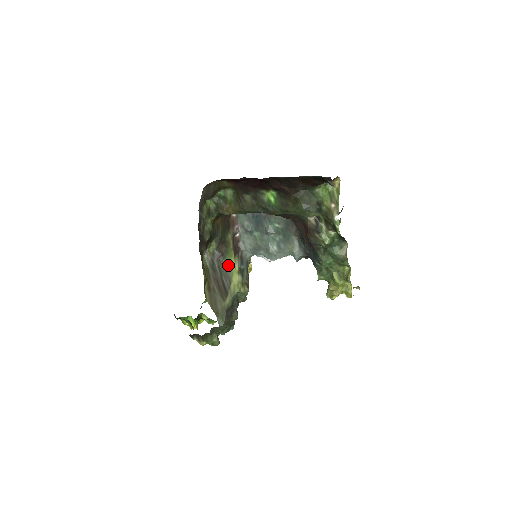
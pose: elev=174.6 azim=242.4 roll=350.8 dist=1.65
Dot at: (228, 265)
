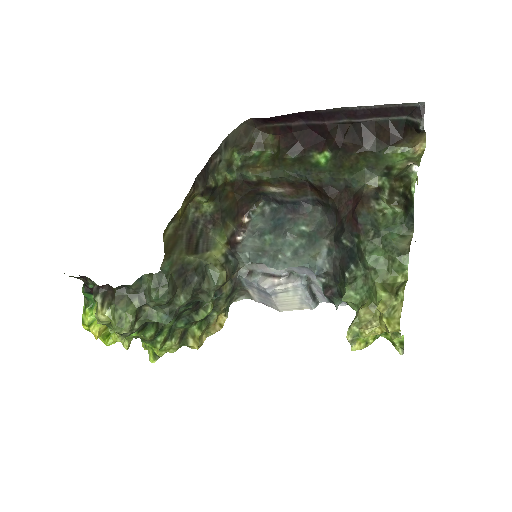
Dot at: (214, 239)
